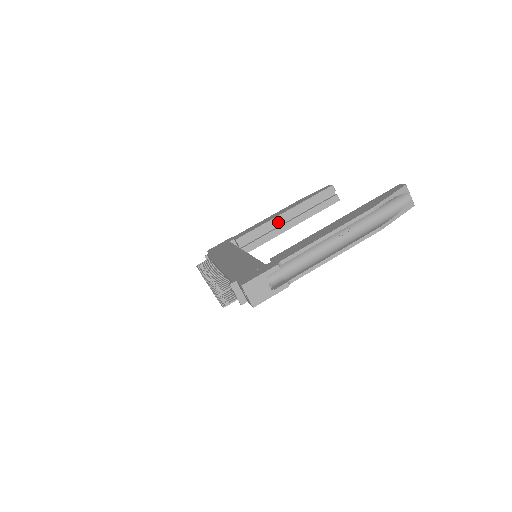
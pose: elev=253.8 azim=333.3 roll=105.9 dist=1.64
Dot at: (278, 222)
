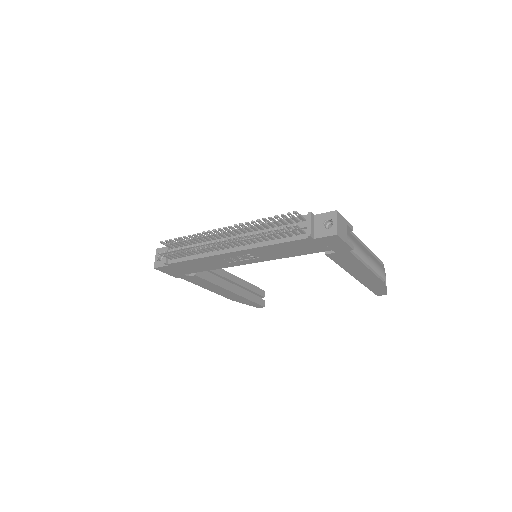
Dot at: (228, 278)
